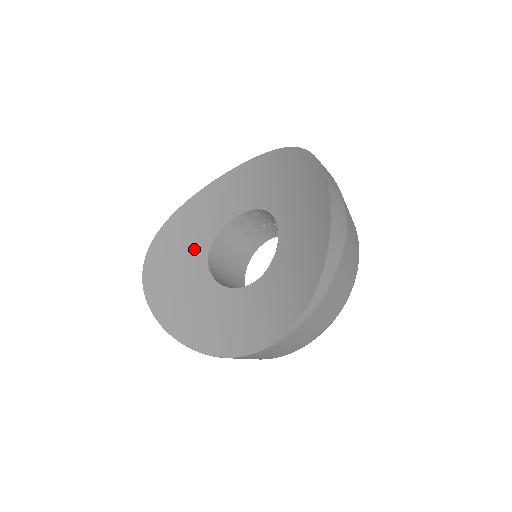
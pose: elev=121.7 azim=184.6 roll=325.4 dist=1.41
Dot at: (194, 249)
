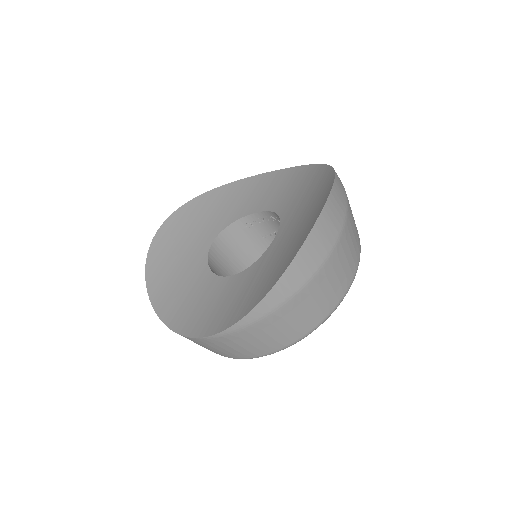
Dot at: (211, 225)
